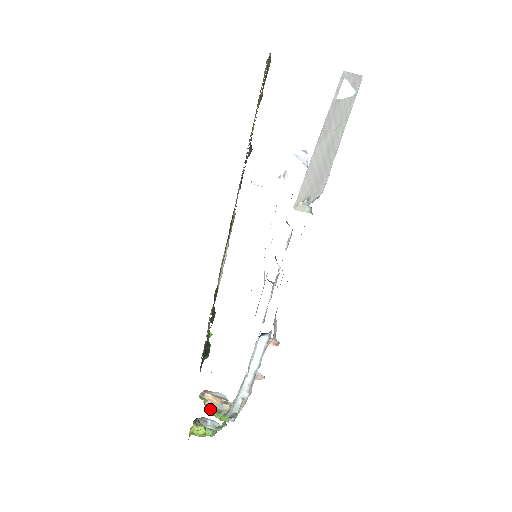
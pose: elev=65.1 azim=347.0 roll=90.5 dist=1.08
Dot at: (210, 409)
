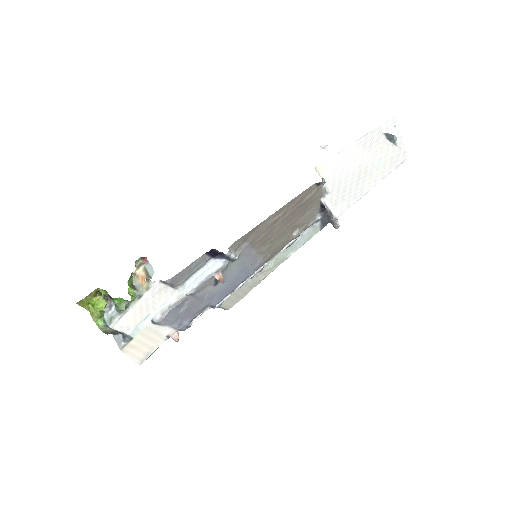
Dot at: (131, 281)
